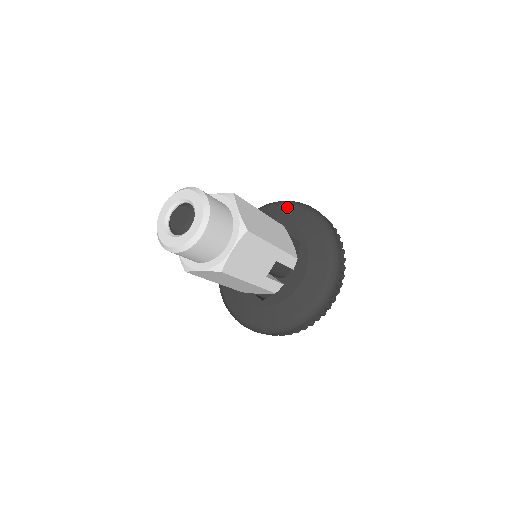
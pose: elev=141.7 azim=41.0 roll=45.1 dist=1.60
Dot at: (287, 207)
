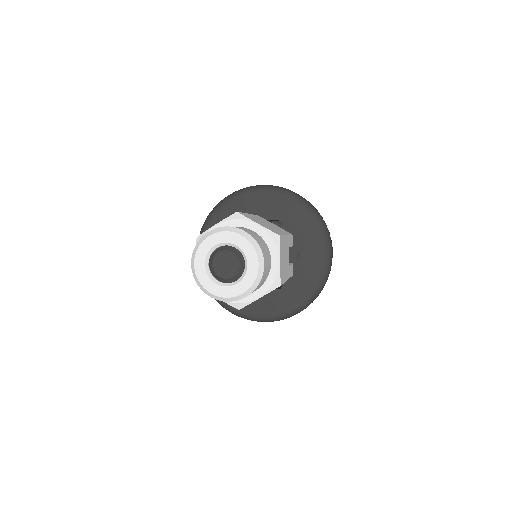
Dot at: (242, 198)
